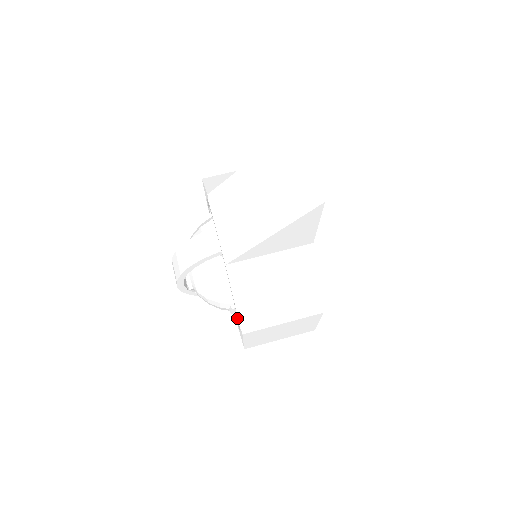
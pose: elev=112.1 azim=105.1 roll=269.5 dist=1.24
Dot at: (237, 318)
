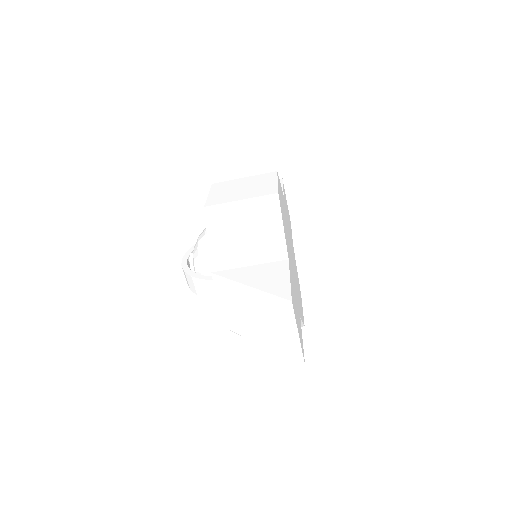
Dot at: occluded
